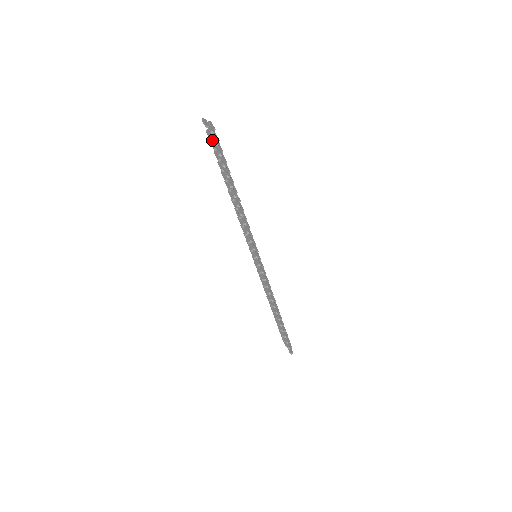
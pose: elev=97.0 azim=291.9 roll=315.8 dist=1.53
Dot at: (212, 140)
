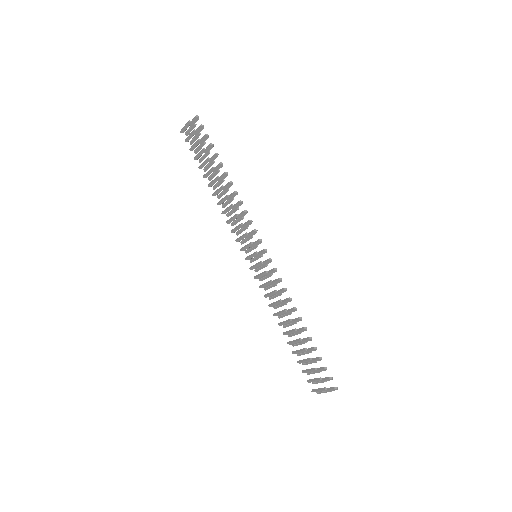
Dot at: (196, 131)
